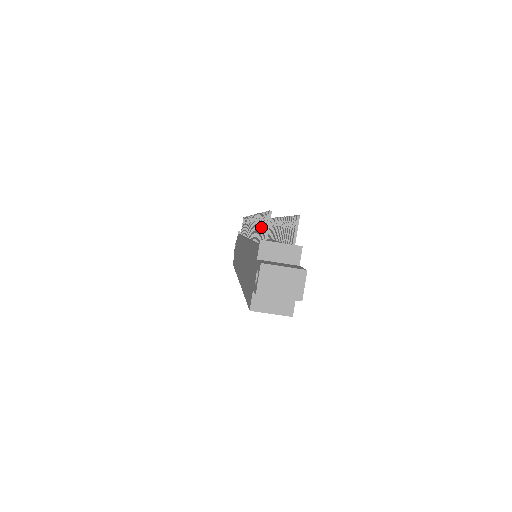
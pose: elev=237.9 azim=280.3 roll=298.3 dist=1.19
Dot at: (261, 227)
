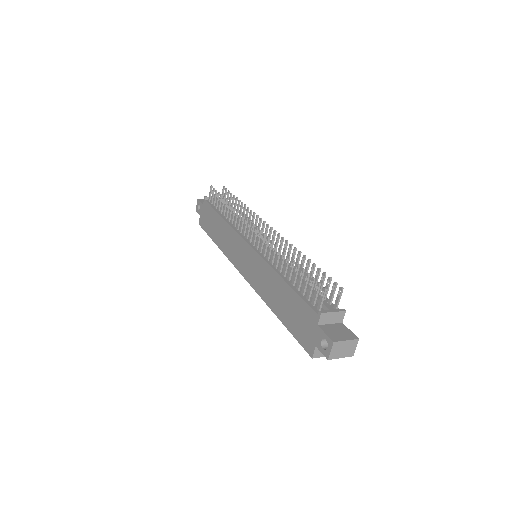
Dot at: (301, 280)
